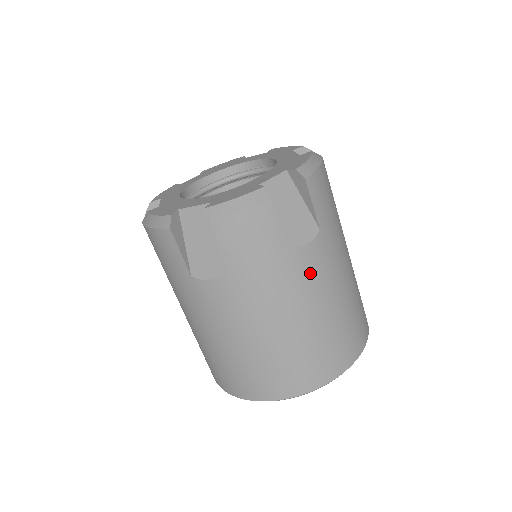
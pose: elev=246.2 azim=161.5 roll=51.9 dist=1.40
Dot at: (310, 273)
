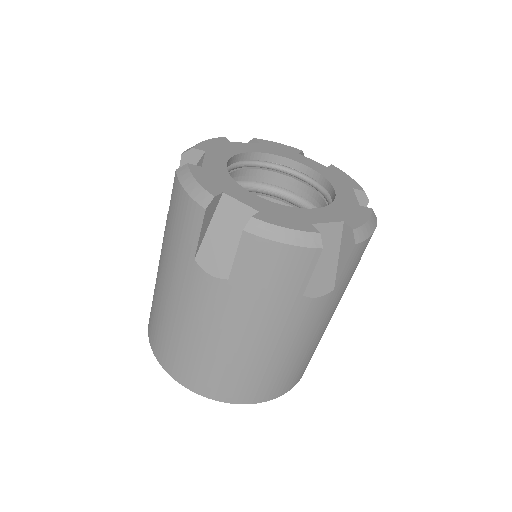
Dot at: (300, 321)
